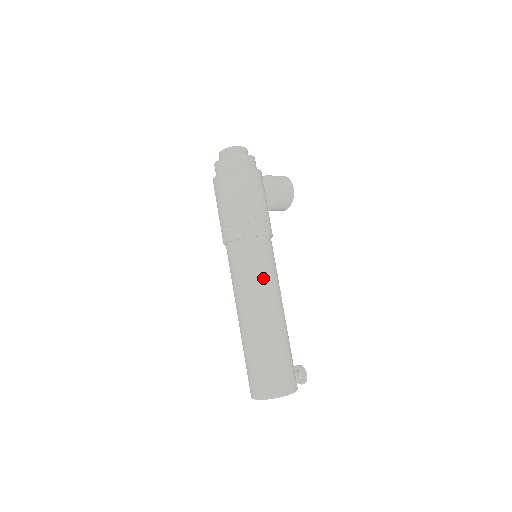
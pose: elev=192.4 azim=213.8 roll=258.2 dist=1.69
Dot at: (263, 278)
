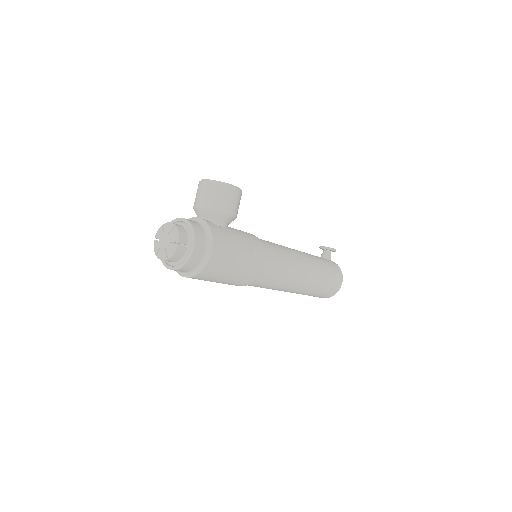
Dot at: (286, 276)
